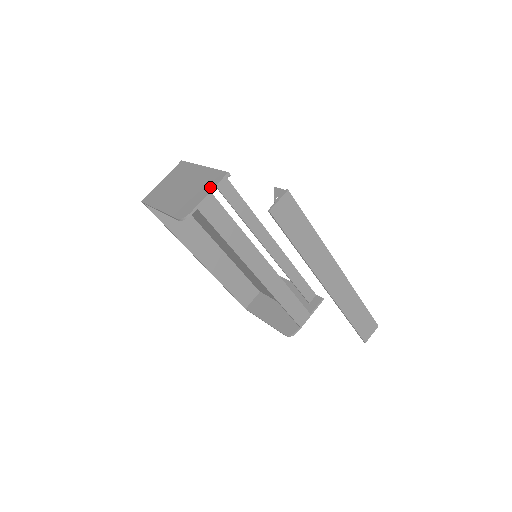
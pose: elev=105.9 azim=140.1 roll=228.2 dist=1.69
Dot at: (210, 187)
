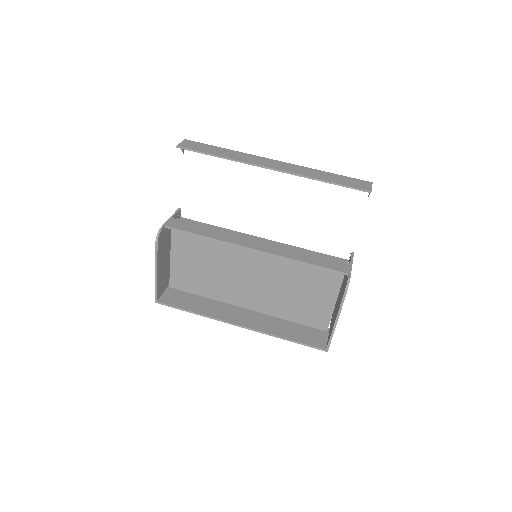
Dot at: occluded
